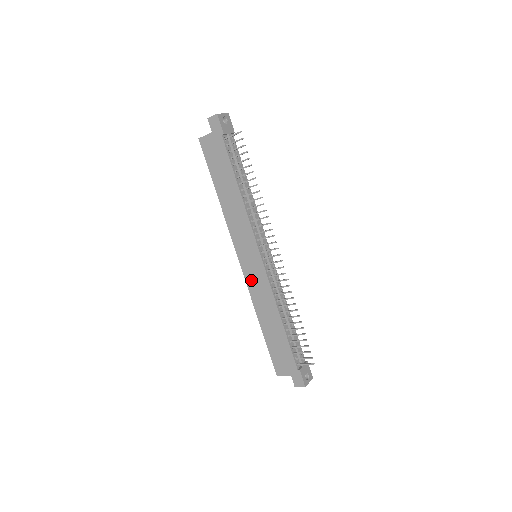
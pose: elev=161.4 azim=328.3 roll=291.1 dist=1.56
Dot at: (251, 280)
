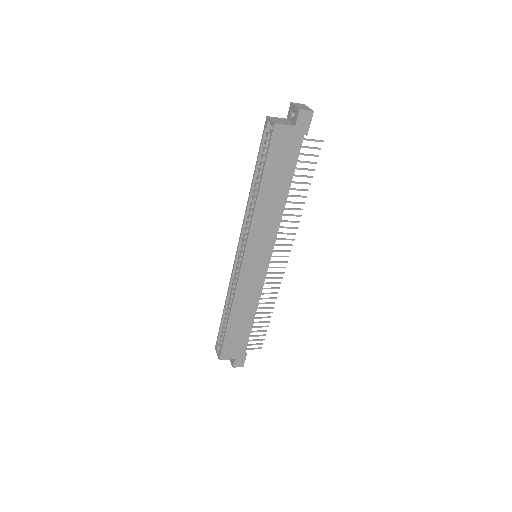
Dot at: (245, 280)
